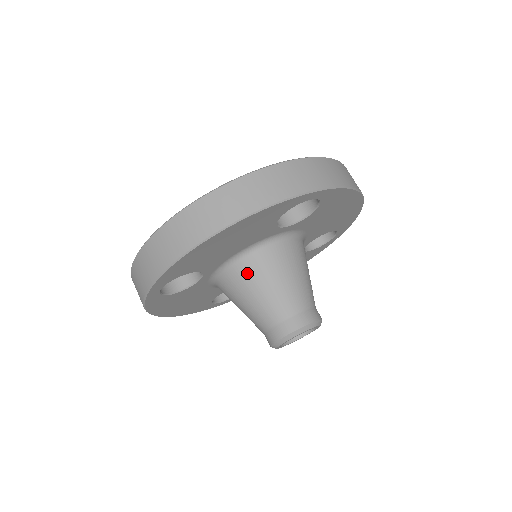
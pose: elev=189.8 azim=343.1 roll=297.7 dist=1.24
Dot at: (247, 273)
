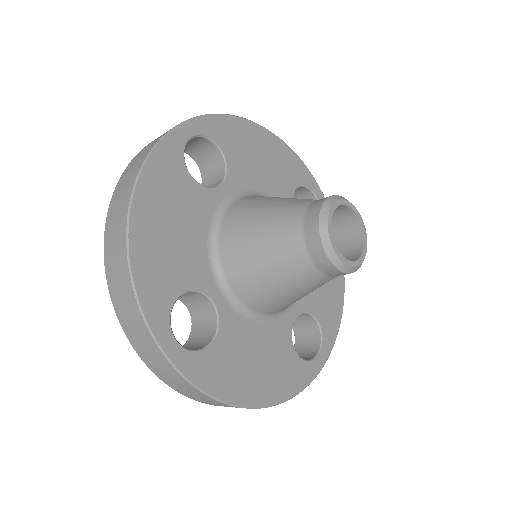
Dot at: (234, 246)
